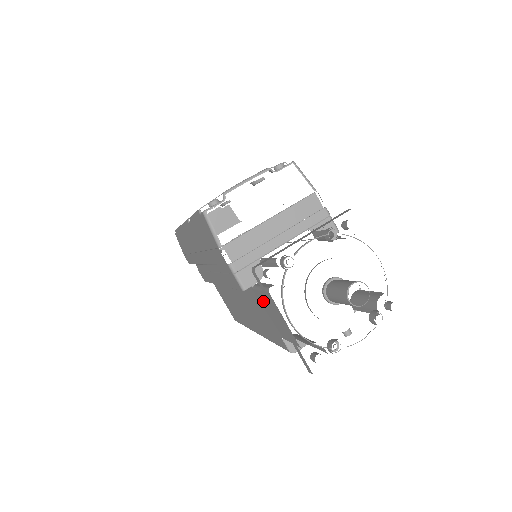
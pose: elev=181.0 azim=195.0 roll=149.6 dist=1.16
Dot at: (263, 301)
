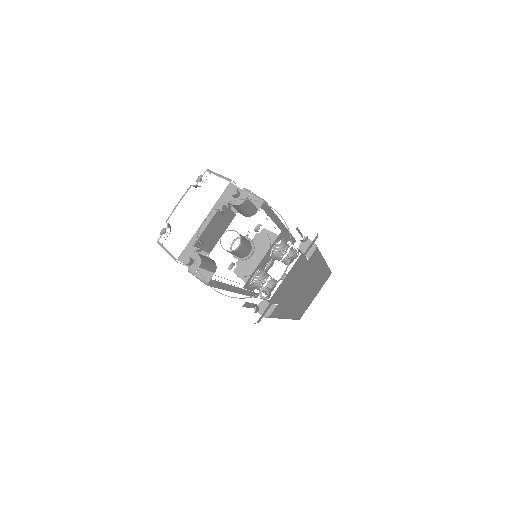
Dot at: occluded
